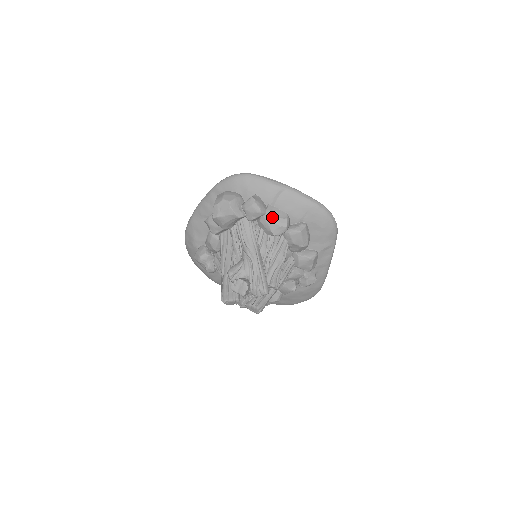
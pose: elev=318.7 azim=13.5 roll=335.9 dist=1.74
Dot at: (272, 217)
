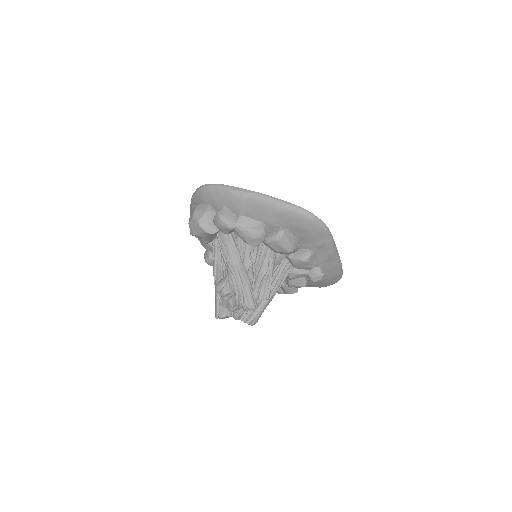
Dot at: (244, 230)
